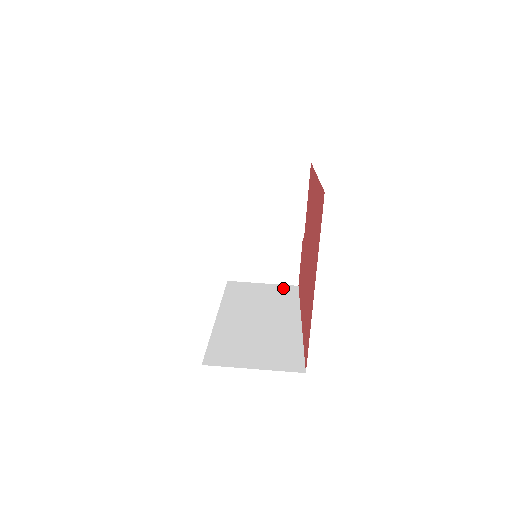
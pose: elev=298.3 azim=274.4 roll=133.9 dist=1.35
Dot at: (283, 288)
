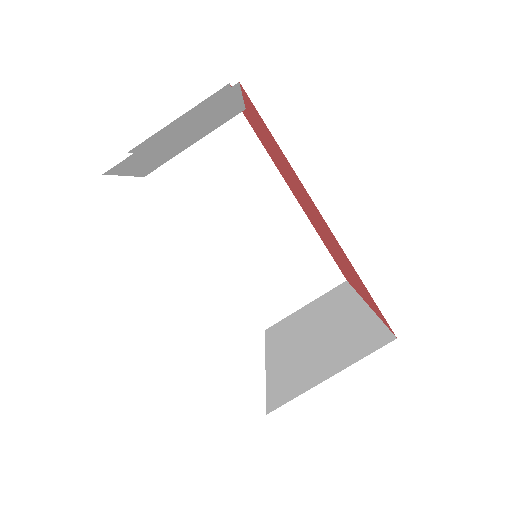
Dot at: (224, 125)
